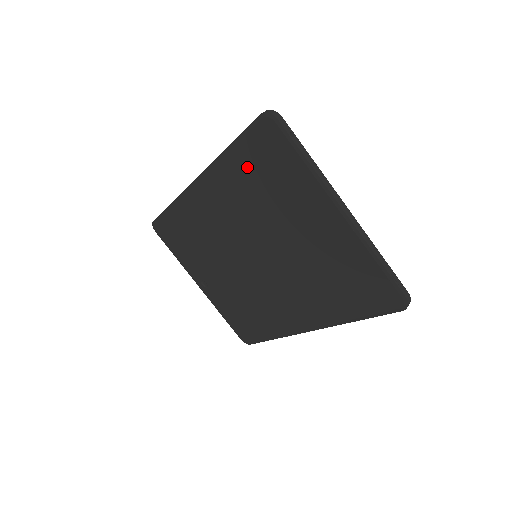
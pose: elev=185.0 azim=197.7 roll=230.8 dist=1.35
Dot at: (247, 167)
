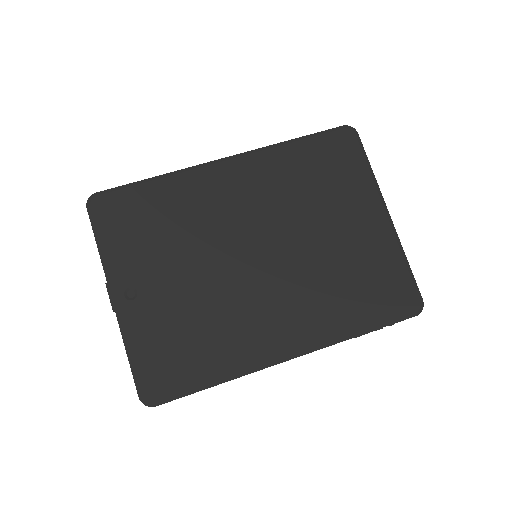
Dot at: (306, 160)
